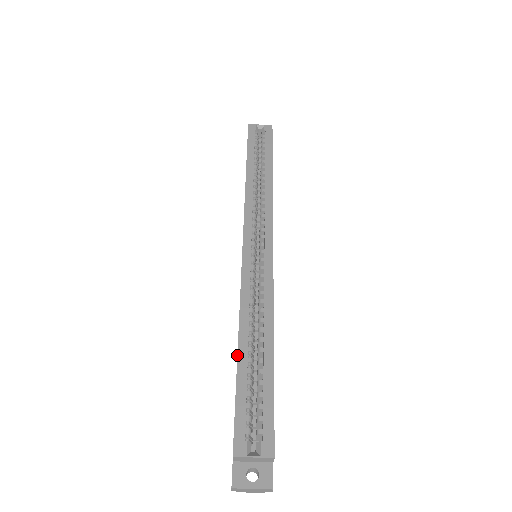
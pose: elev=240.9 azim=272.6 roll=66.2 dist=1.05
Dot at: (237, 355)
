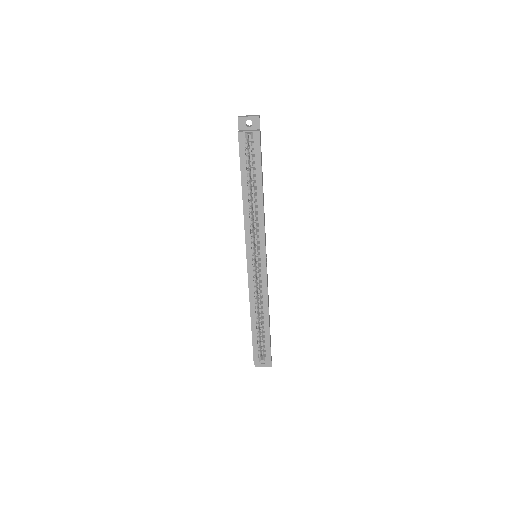
Dot at: (251, 324)
